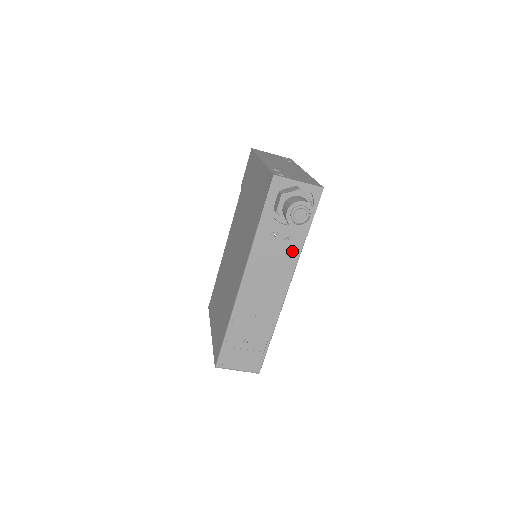
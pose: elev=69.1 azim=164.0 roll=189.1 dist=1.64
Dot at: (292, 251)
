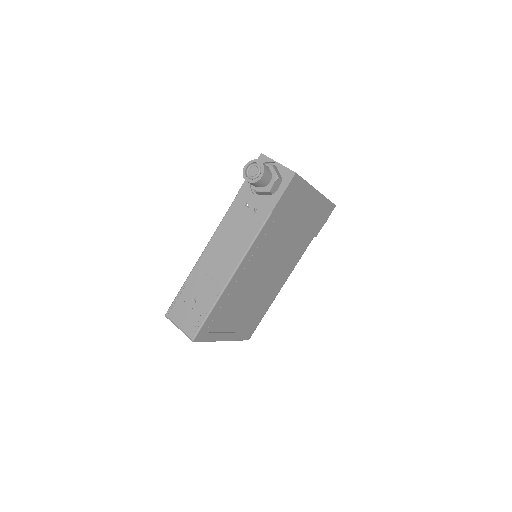
Dot at: (255, 223)
